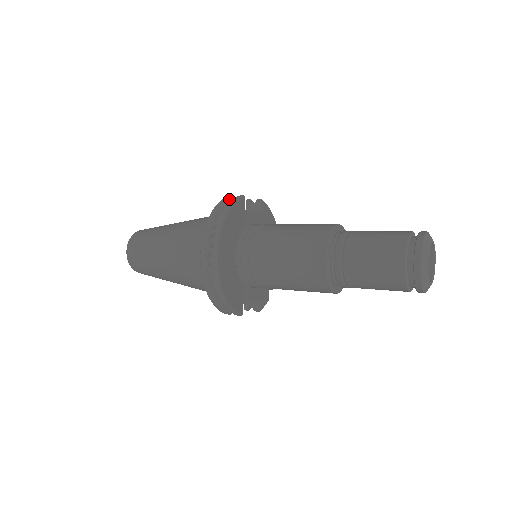
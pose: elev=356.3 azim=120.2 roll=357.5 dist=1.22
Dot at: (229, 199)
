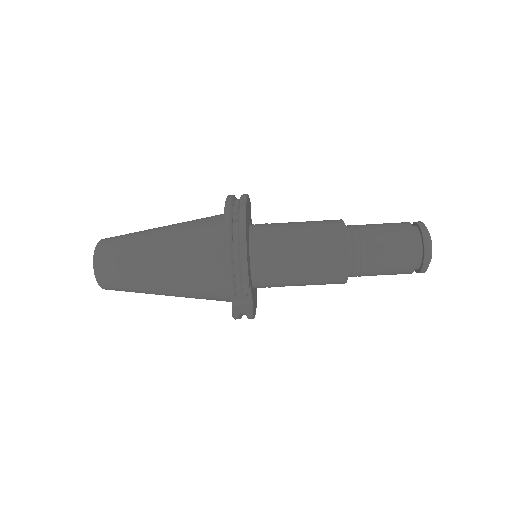
Dot at: occluded
